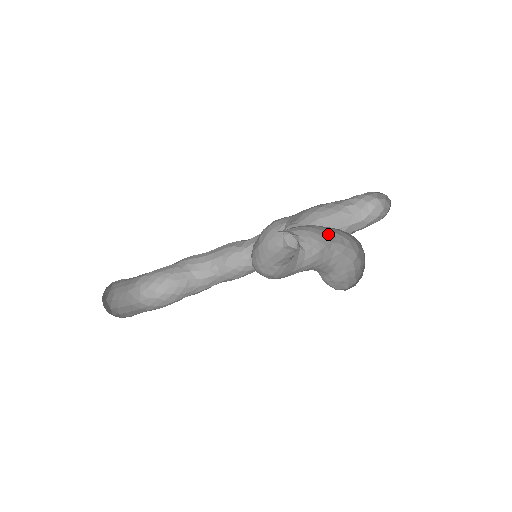
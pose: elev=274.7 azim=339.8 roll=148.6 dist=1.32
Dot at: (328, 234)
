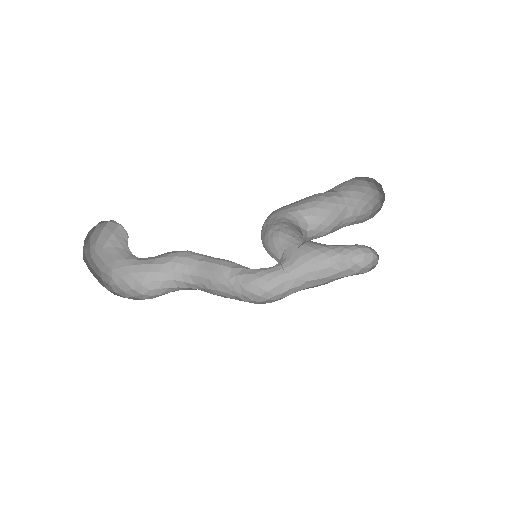
Dot at: (340, 213)
